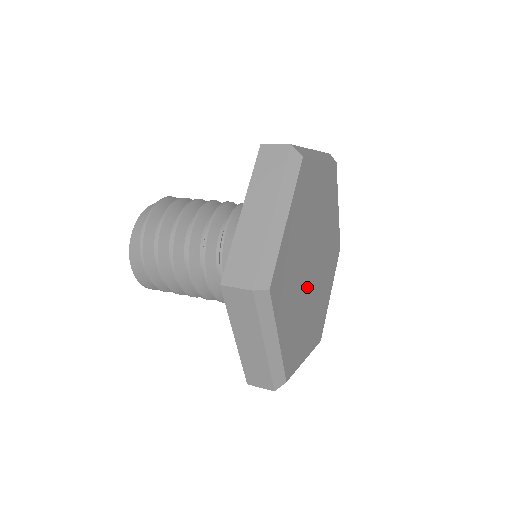
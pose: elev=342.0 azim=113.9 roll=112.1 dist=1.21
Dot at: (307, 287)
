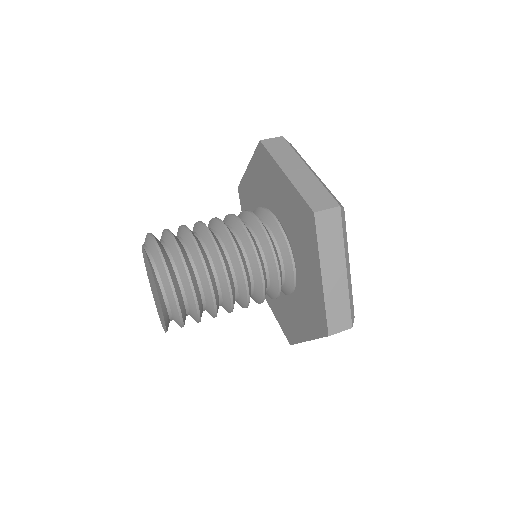
Dot at: occluded
